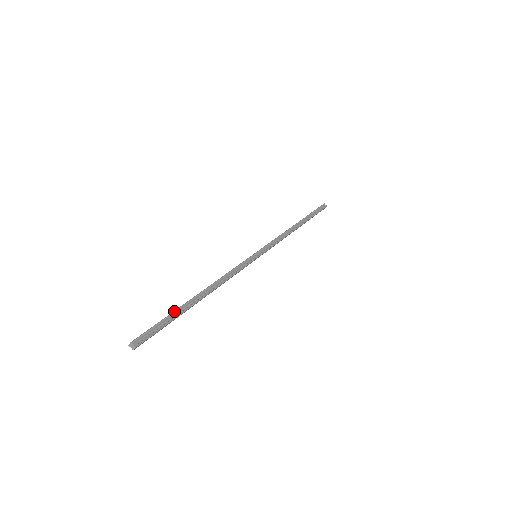
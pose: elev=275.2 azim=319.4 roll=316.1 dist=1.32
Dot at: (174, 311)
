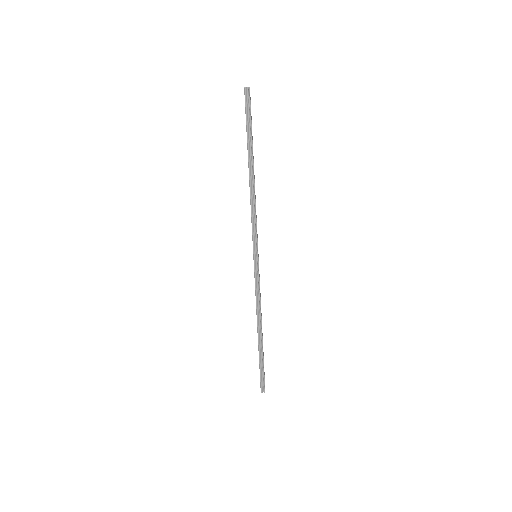
Dot at: (259, 359)
